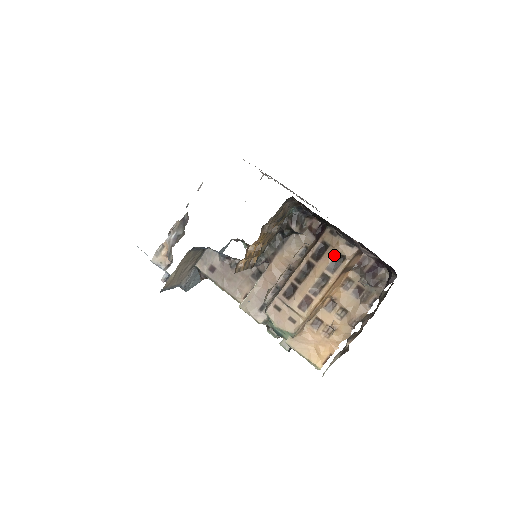
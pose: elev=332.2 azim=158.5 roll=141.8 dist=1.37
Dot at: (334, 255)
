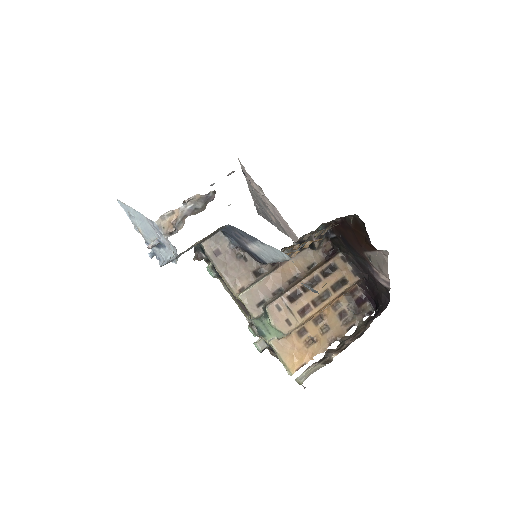
Dot at: (340, 277)
